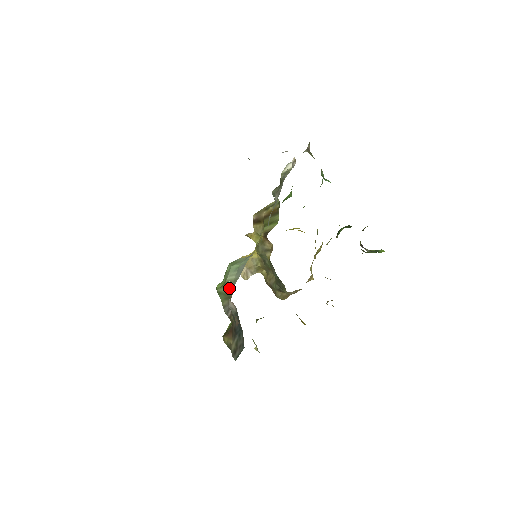
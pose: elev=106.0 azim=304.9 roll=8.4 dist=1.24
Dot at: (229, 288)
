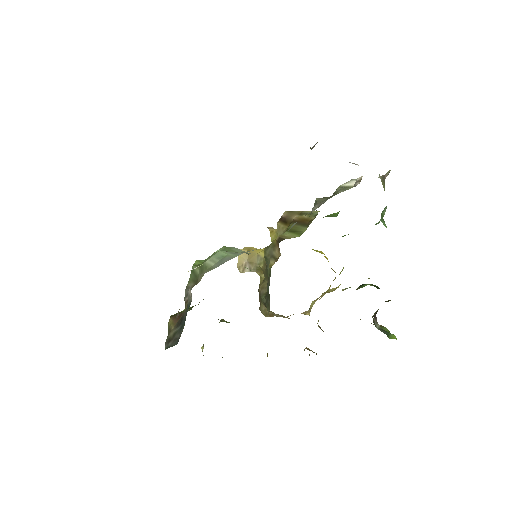
Dot at: (201, 272)
